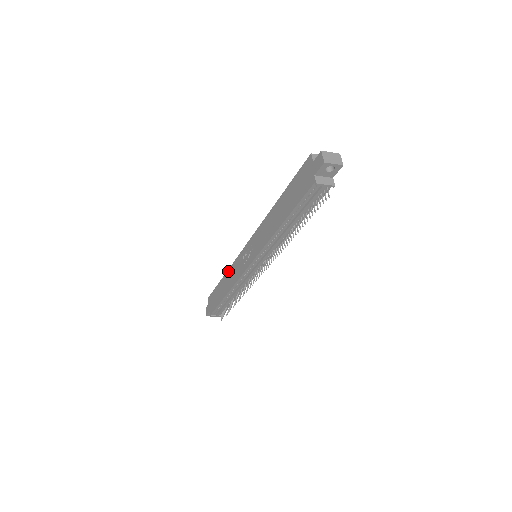
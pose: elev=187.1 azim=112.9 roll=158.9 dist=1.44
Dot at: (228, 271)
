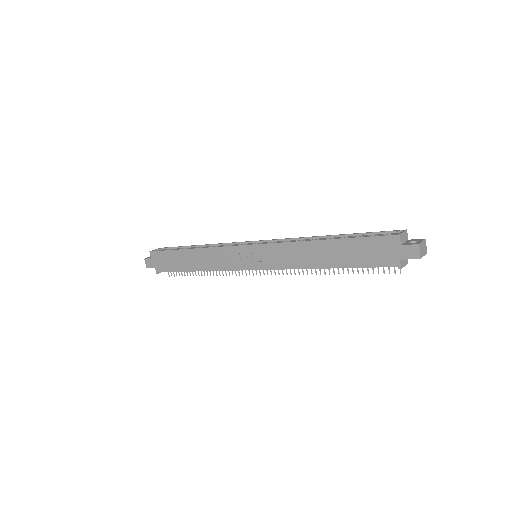
Dot at: (202, 250)
